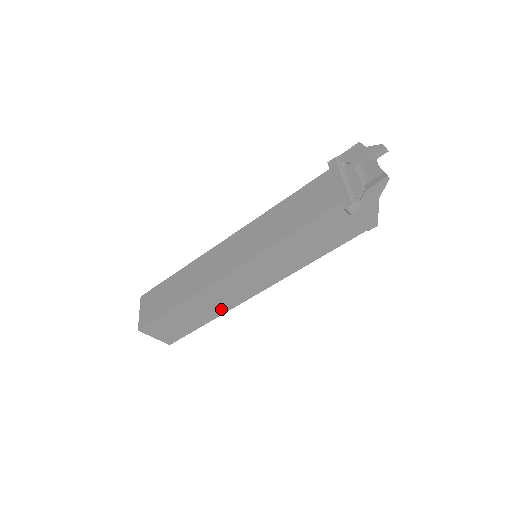
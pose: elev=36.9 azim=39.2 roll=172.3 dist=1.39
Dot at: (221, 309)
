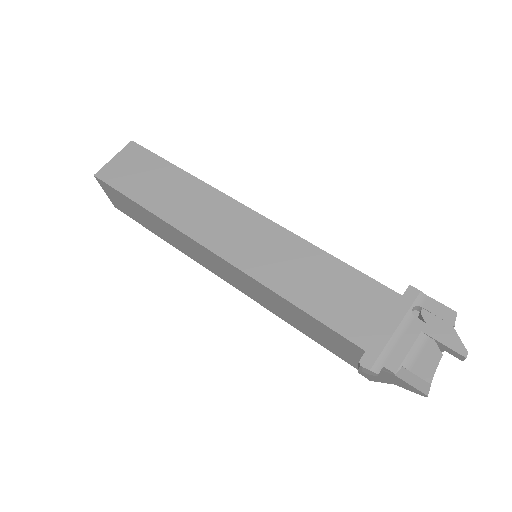
Dot at: (181, 248)
